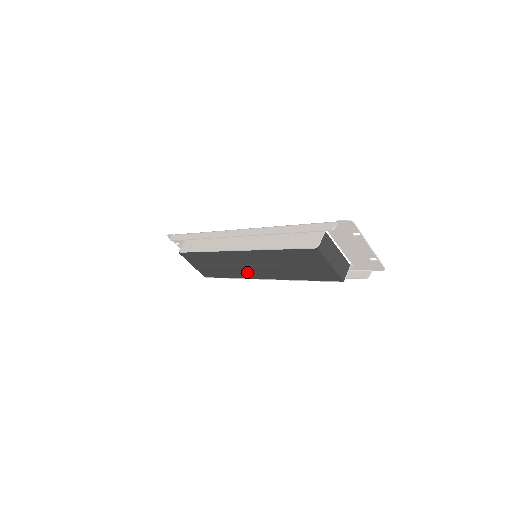
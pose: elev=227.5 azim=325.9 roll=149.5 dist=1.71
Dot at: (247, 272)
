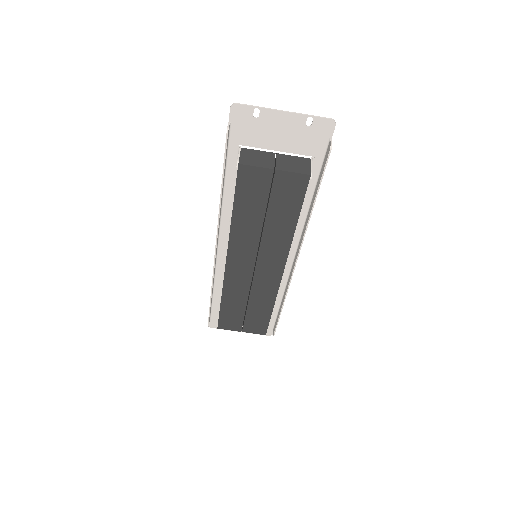
Dot at: (266, 281)
